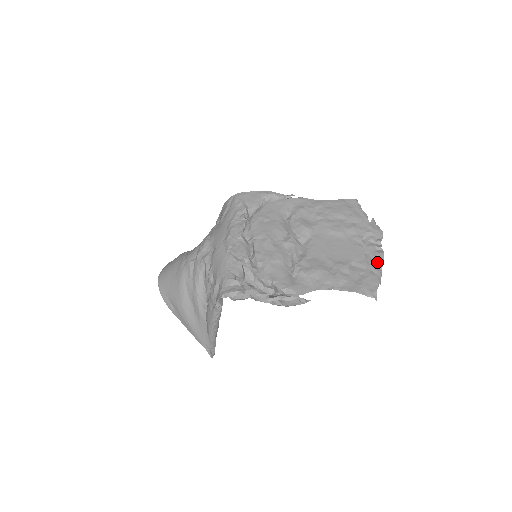
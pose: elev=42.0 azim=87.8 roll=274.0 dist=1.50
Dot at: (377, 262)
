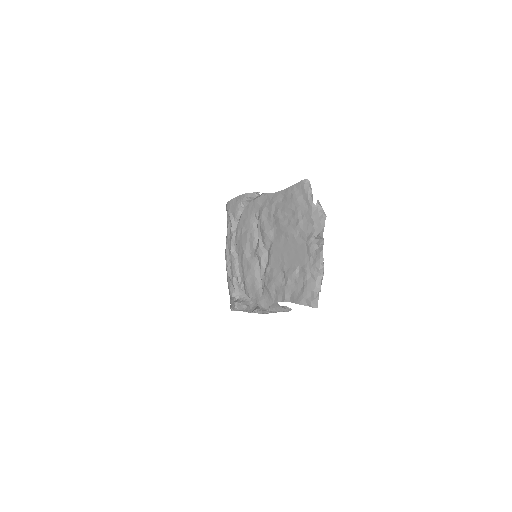
Dot at: (316, 265)
